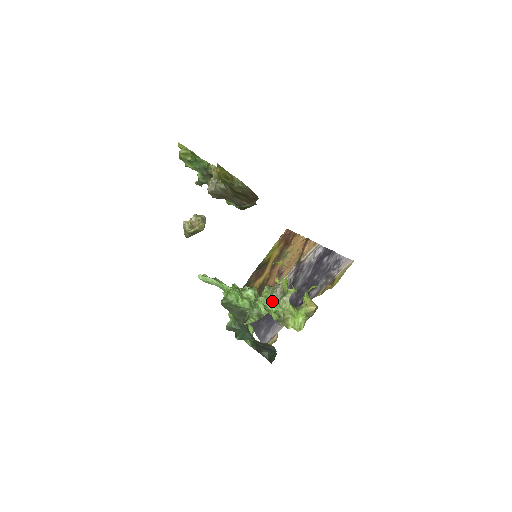
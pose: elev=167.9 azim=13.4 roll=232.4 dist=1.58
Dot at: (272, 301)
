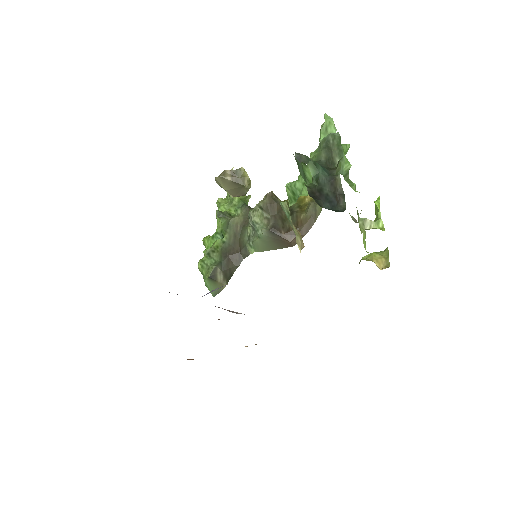
Dot at: occluded
